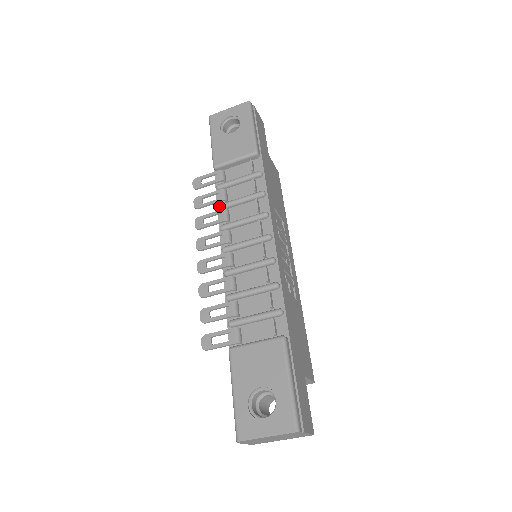
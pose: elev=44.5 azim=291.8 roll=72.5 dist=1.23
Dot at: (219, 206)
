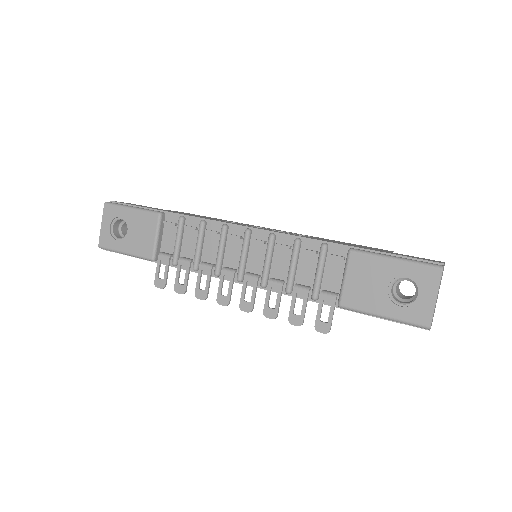
Dot at: (194, 269)
